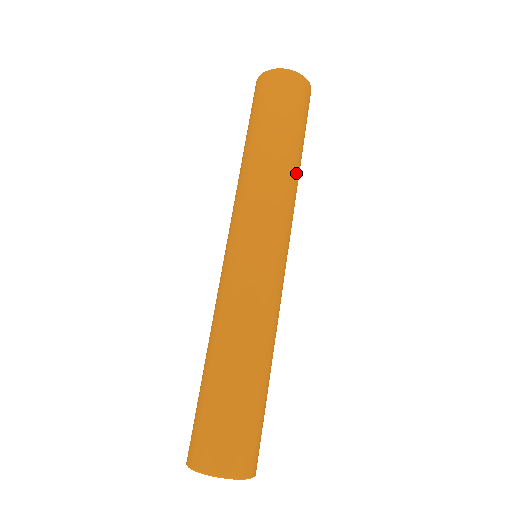
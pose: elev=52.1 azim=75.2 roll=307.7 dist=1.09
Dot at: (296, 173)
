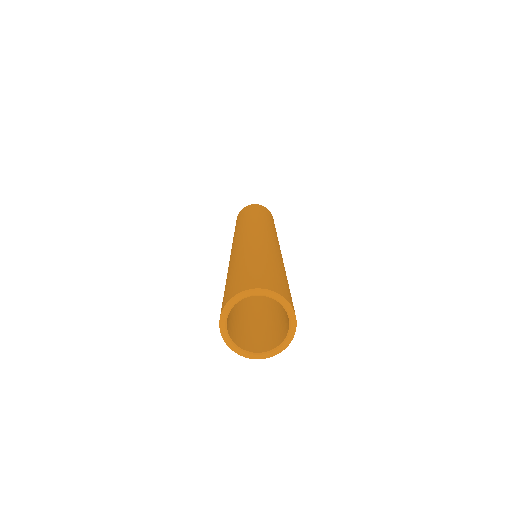
Dot at: (273, 226)
